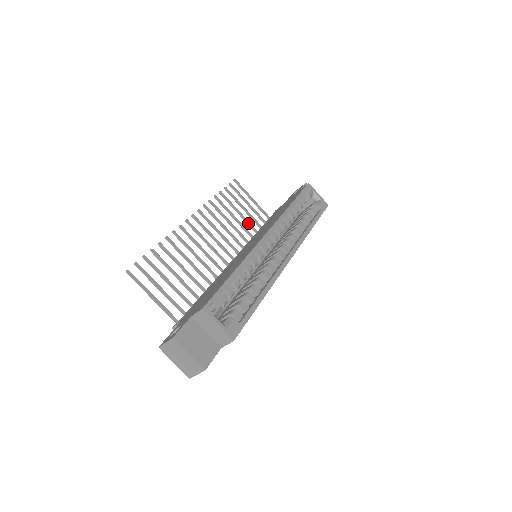
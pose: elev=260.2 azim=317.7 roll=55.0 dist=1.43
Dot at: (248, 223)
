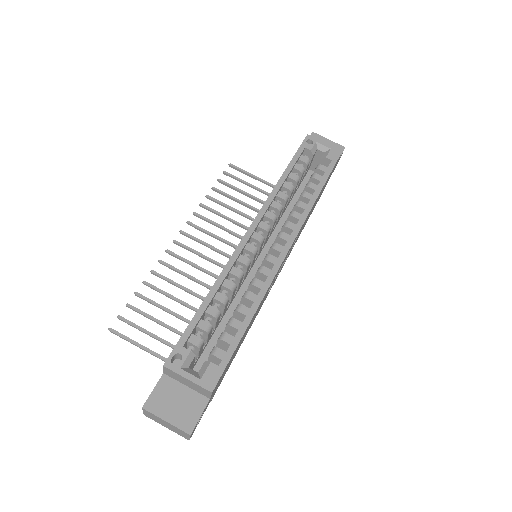
Dot at: (256, 210)
